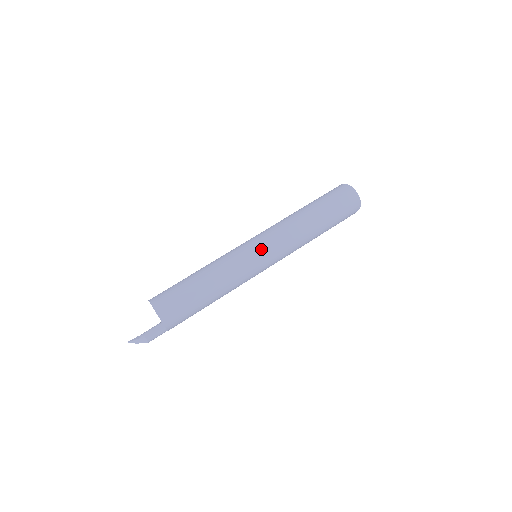
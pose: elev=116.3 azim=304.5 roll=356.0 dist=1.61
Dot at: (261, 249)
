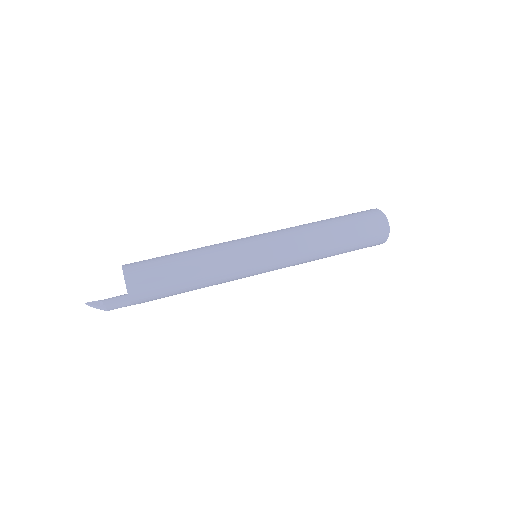
Dot at: (266, 260)
